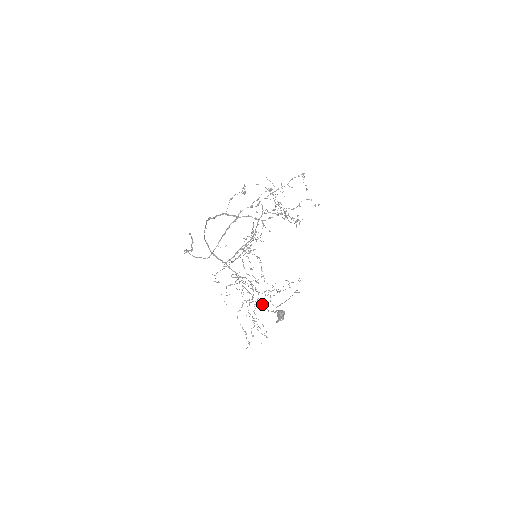
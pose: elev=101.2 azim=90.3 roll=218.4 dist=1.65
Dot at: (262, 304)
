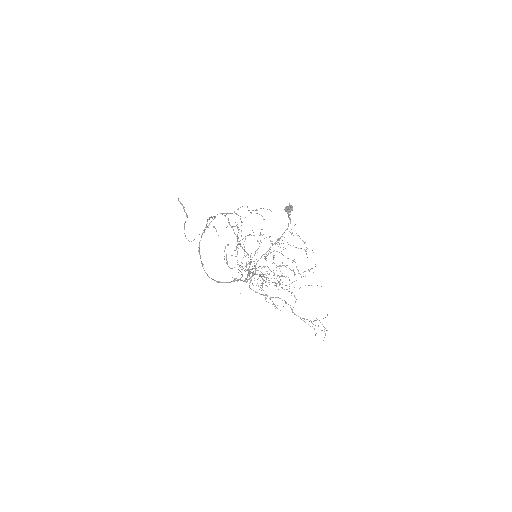
Dot at: (277, 239)
